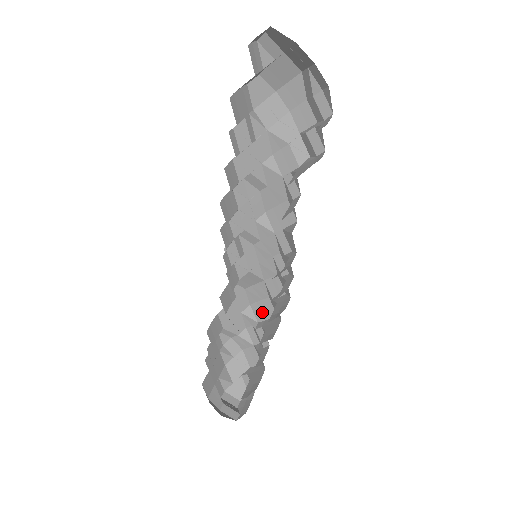
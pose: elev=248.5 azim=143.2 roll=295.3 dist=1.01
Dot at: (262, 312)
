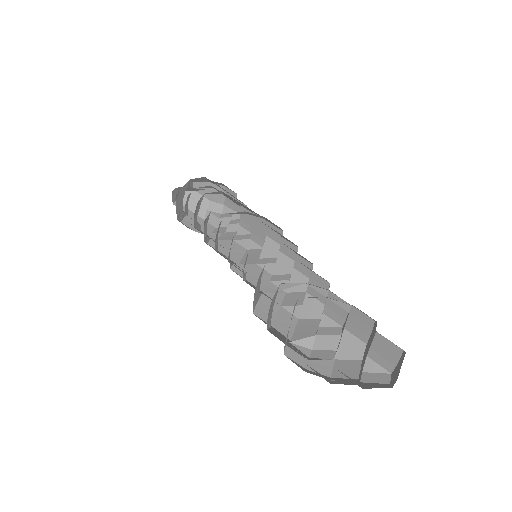
Dot at: (306, 332)
